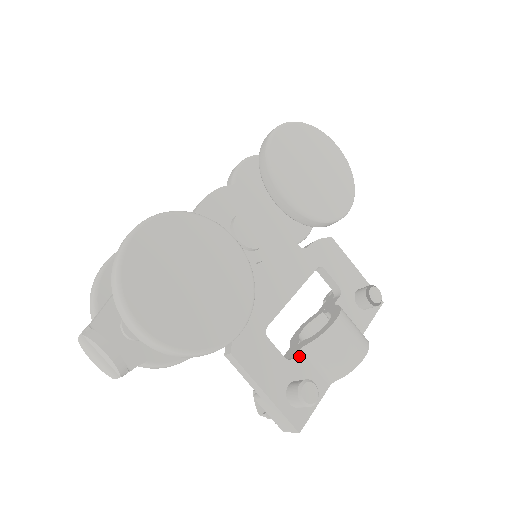
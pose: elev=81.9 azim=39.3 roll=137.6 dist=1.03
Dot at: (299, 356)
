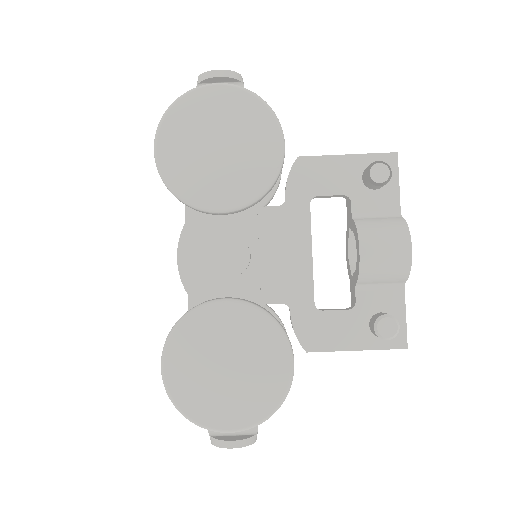
Dot at: (359, 295)
